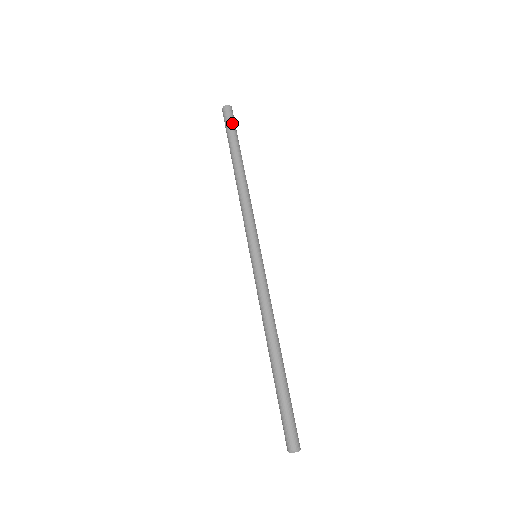
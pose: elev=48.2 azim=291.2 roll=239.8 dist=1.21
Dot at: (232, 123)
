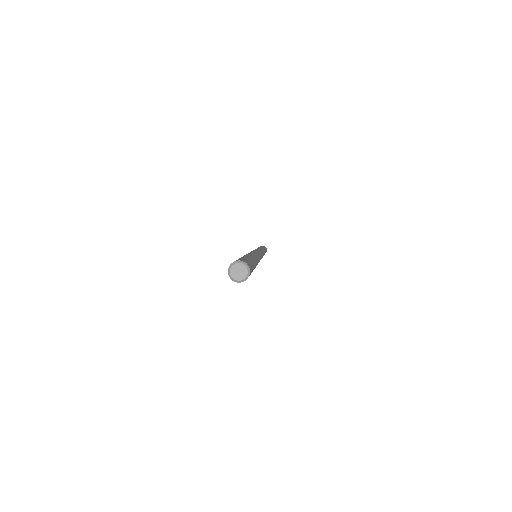
Dot at: occluded
